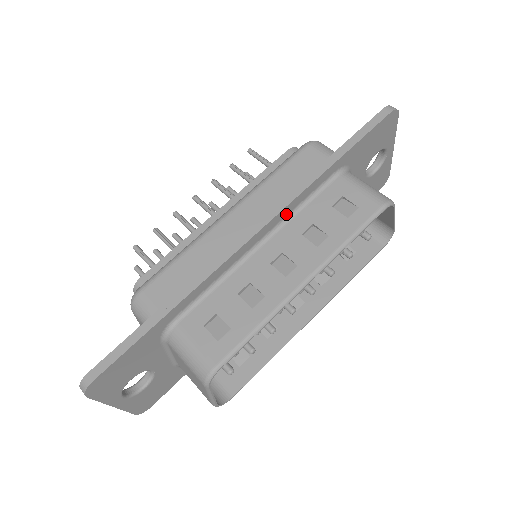
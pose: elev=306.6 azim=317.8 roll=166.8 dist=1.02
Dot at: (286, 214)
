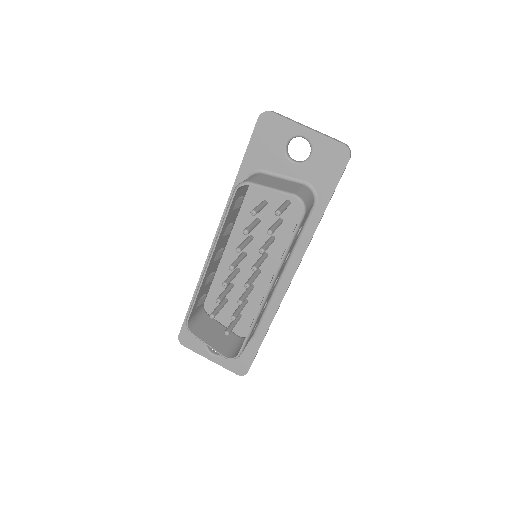
Dot at: occluded
